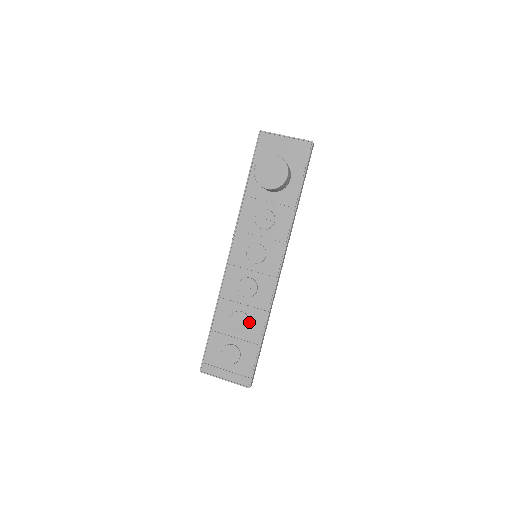
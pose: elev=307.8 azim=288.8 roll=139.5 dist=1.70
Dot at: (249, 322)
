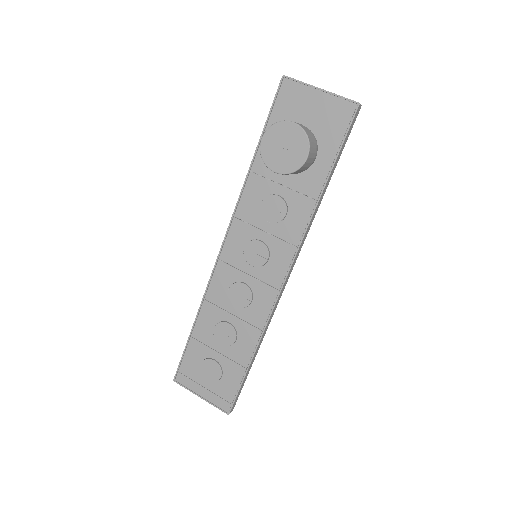
Dot at: (237, 338)
